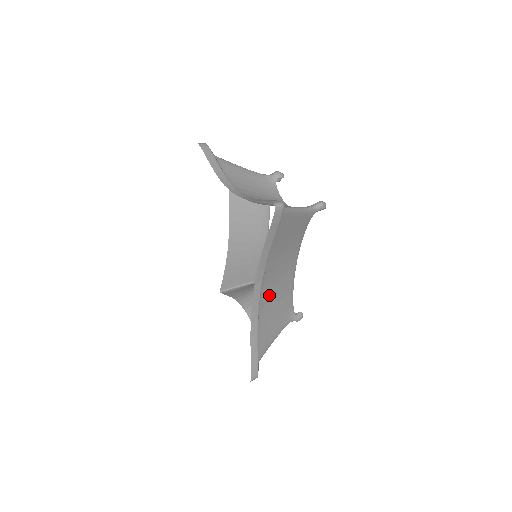
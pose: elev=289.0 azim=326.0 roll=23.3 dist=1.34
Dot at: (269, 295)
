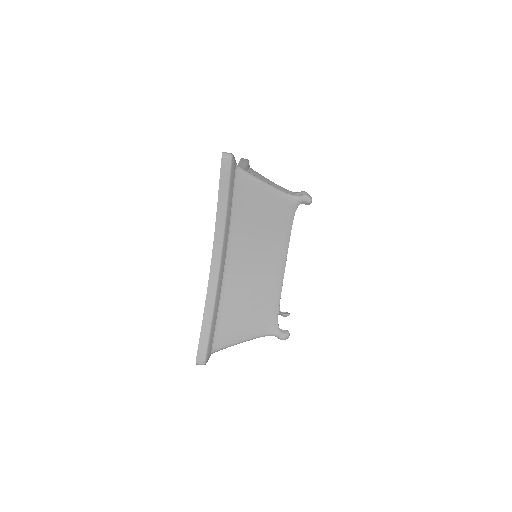
Dot at: (240, 279)
